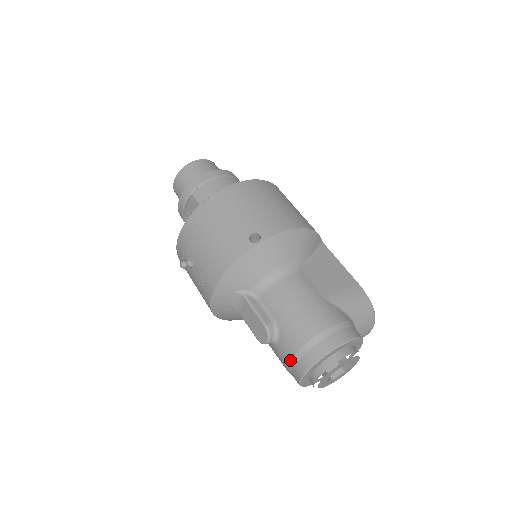
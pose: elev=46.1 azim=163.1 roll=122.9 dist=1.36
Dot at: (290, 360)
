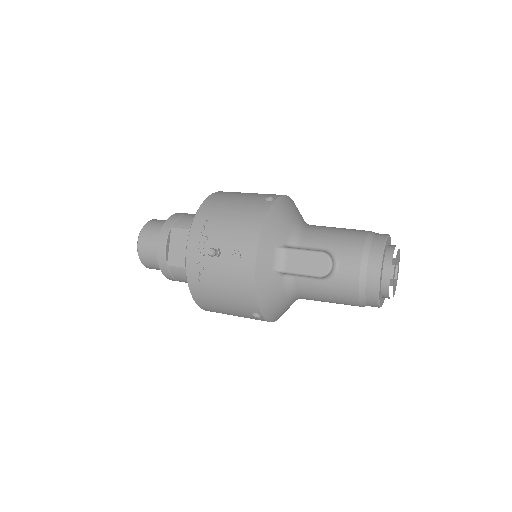
Dot at: (360, 267)
